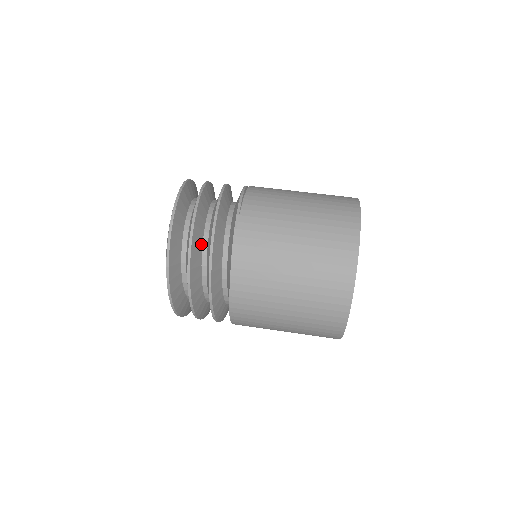
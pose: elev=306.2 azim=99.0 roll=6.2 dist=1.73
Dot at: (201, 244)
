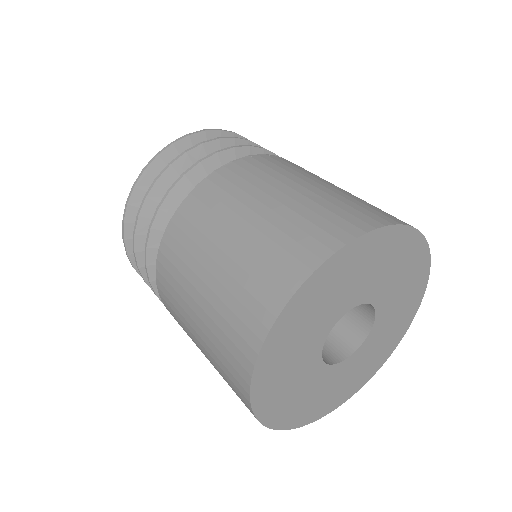
Dot at: occluded
